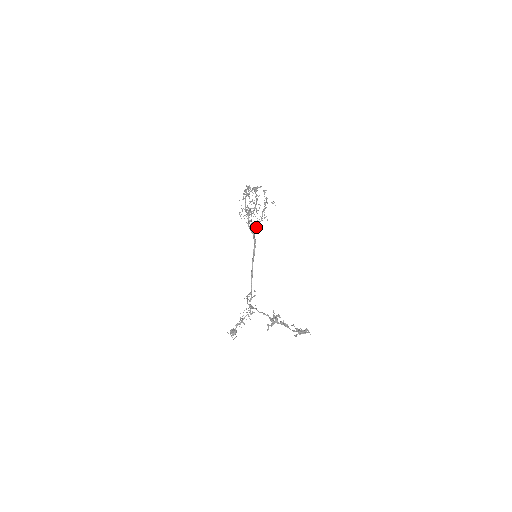
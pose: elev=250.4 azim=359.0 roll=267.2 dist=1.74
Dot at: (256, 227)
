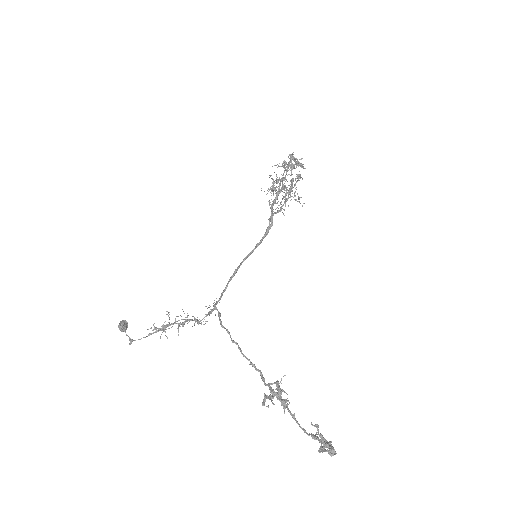
Dot at: (273, 215)
